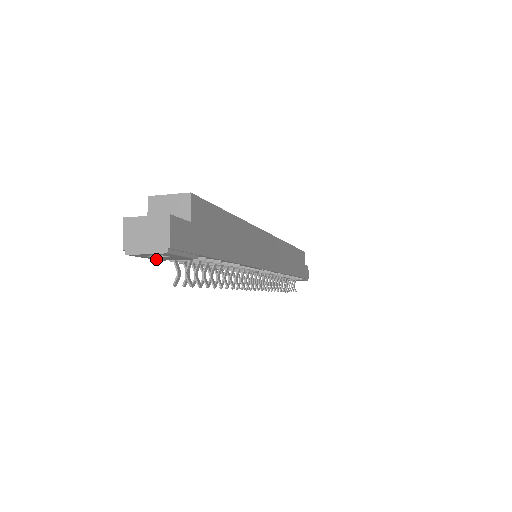
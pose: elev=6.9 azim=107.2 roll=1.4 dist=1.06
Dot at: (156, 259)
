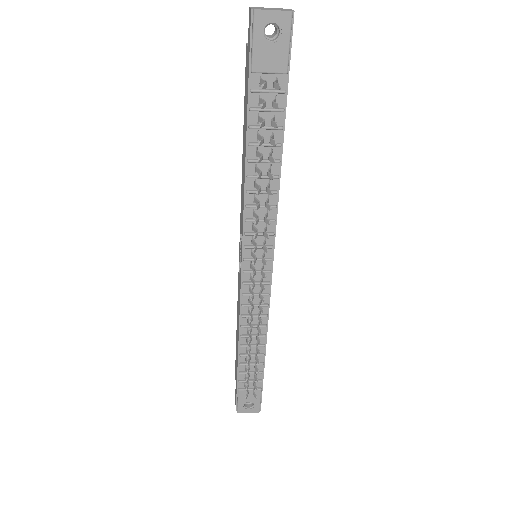
Dot at: (255, 59)
